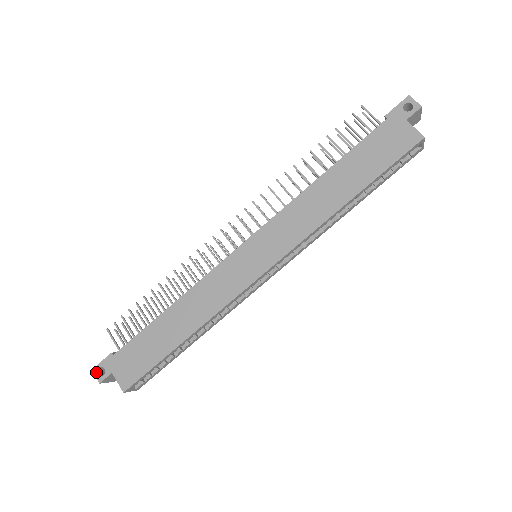
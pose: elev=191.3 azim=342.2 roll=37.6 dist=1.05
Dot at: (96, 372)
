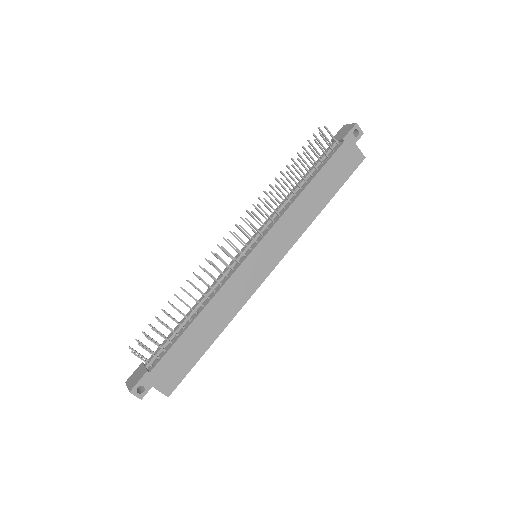
Dot at: (135, 392)
